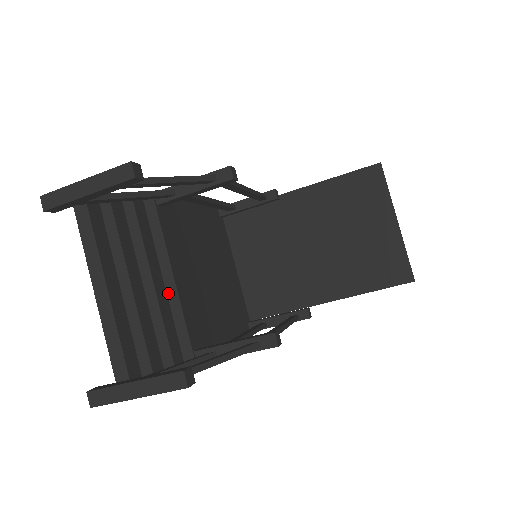
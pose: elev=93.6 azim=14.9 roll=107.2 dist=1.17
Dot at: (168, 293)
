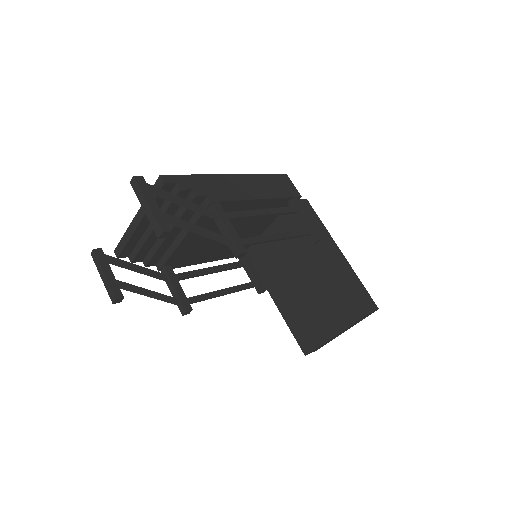
Dot at: (176, 239)
